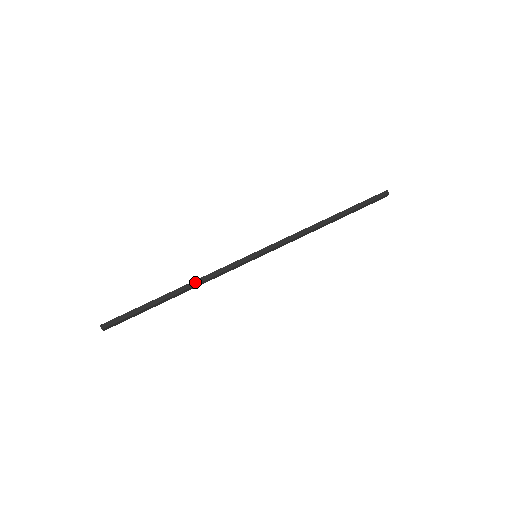
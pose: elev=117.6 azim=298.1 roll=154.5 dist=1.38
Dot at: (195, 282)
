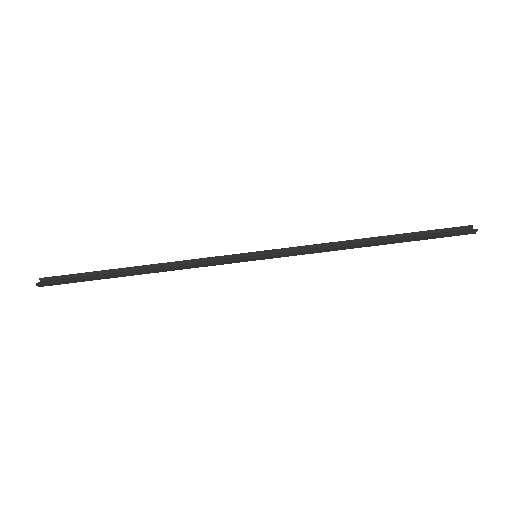
Dot at: (166, 270)
